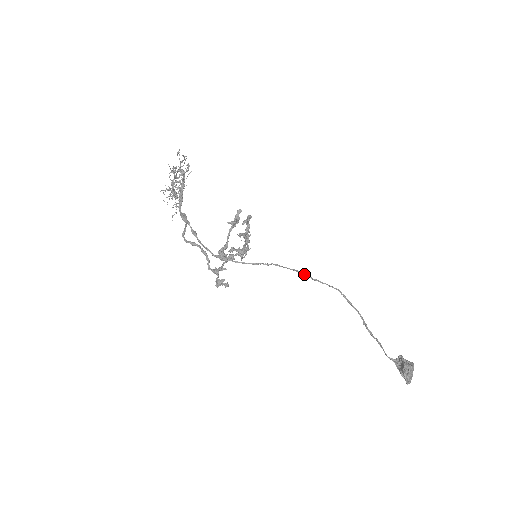
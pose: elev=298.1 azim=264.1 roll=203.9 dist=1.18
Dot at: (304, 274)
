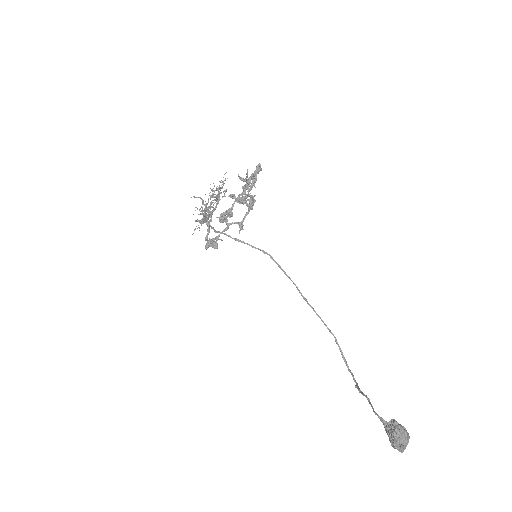
Dot at: (299, 291)
